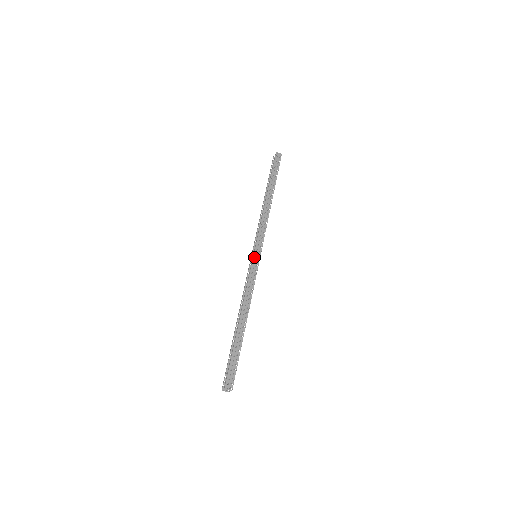
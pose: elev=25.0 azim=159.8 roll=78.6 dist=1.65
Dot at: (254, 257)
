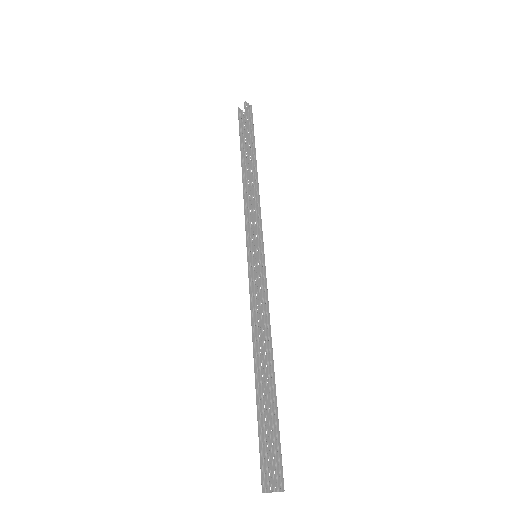
Dot at: (258, 258)
